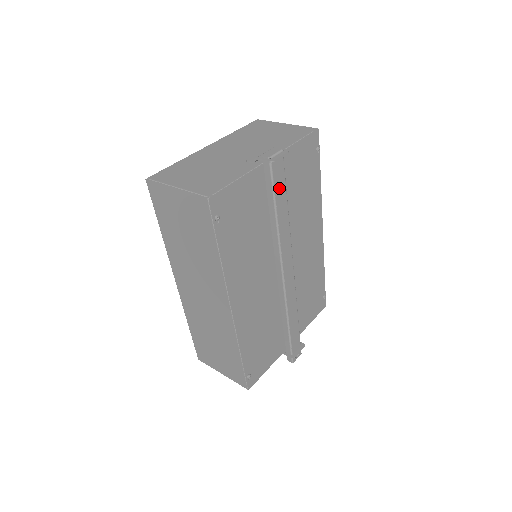
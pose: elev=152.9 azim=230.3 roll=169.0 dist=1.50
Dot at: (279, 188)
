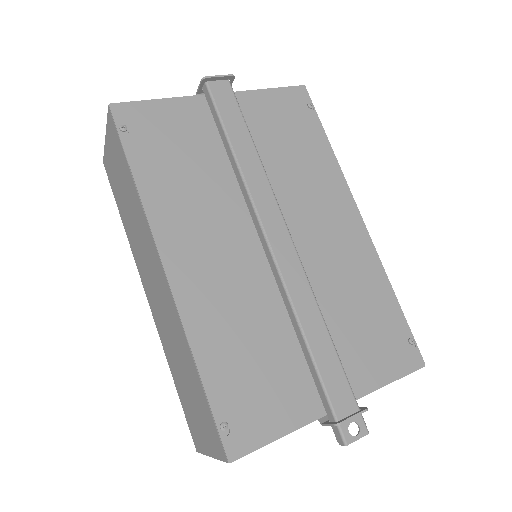
Dot at: (230, 118)
